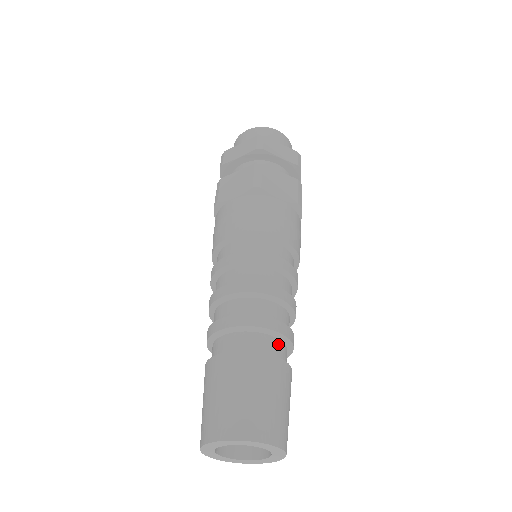
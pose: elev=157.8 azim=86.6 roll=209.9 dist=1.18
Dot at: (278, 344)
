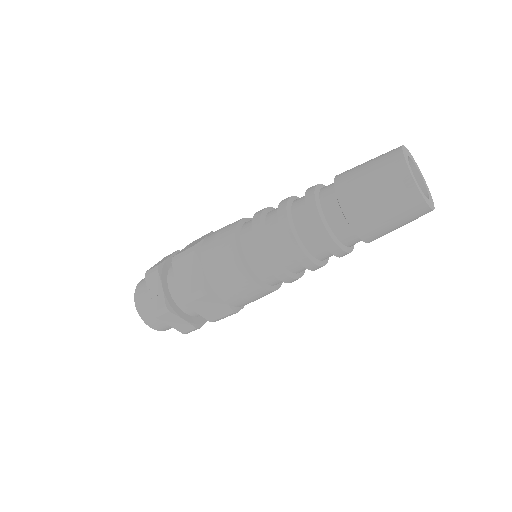
Dot at: occluded
